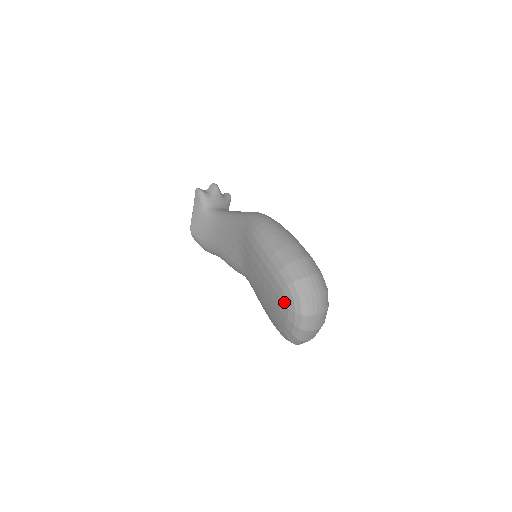
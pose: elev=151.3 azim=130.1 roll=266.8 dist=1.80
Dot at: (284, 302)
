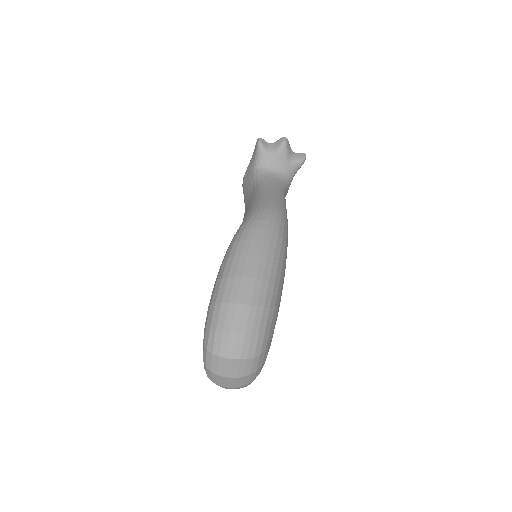
Dot at: occluded
